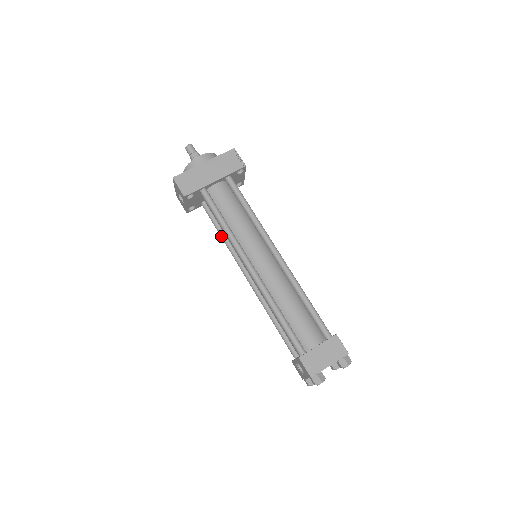
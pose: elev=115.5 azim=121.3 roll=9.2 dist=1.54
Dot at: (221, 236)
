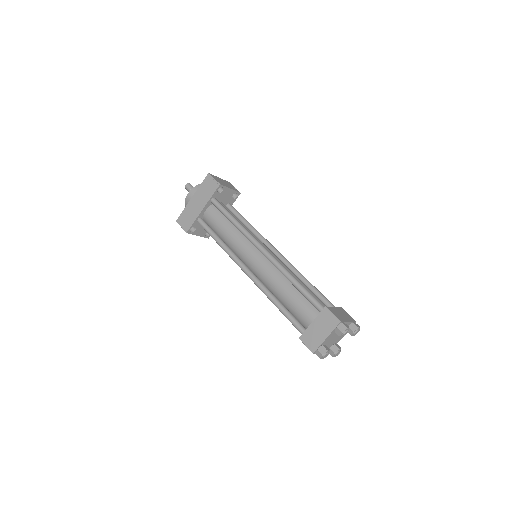
Dot at: occluded
